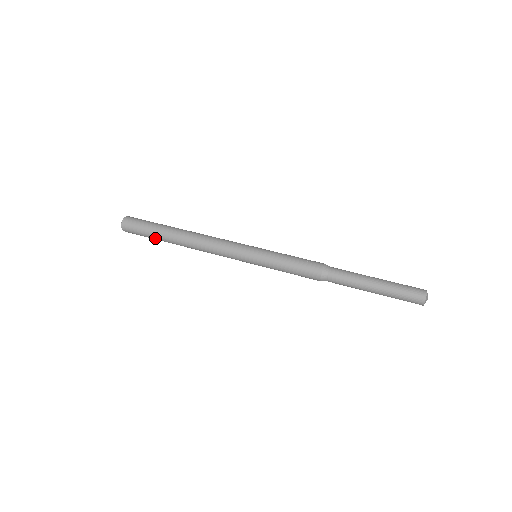
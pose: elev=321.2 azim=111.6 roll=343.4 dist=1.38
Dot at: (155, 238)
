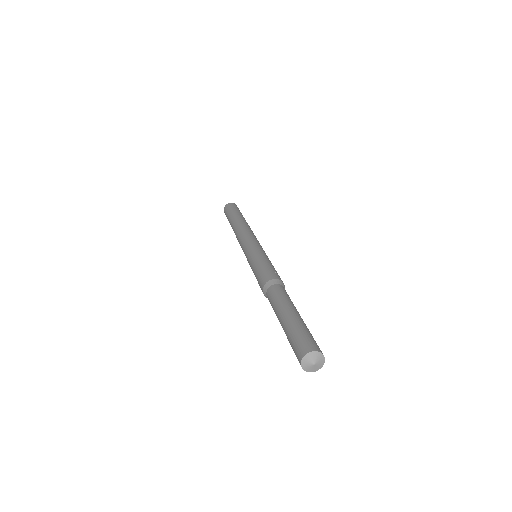
Dot at: (229, 219)
